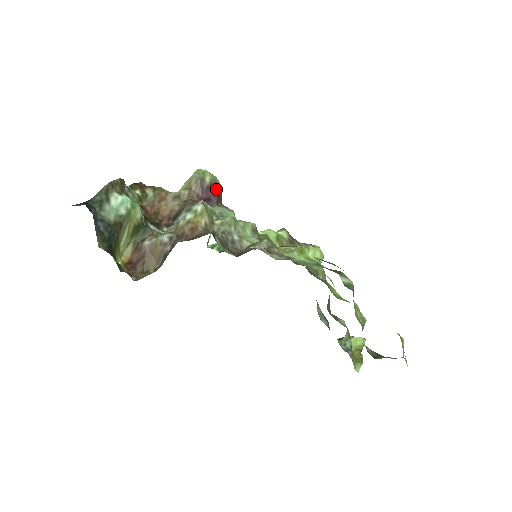
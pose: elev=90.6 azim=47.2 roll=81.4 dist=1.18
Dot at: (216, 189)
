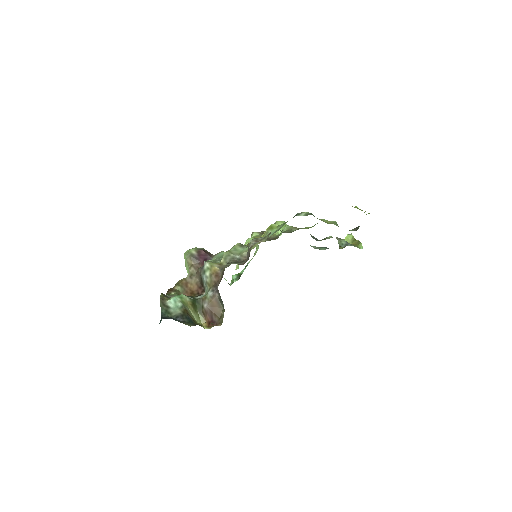
Dot at: (203, 252)
